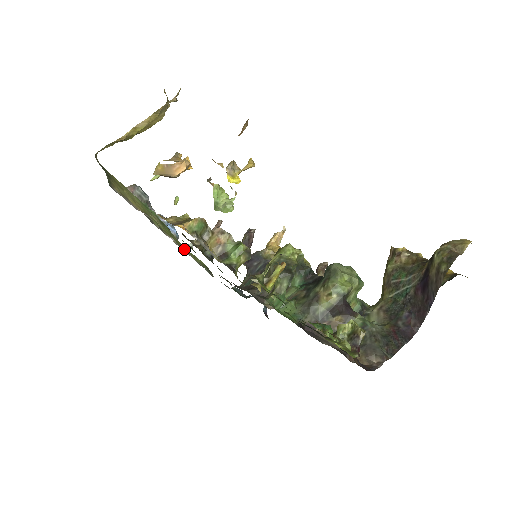
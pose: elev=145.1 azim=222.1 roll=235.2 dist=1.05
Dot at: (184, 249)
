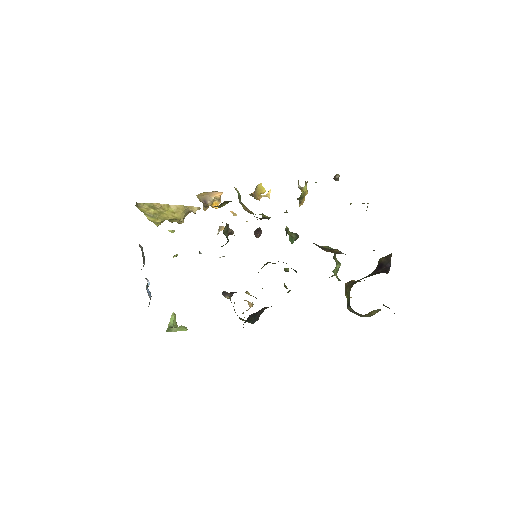
Dot at: occluded
